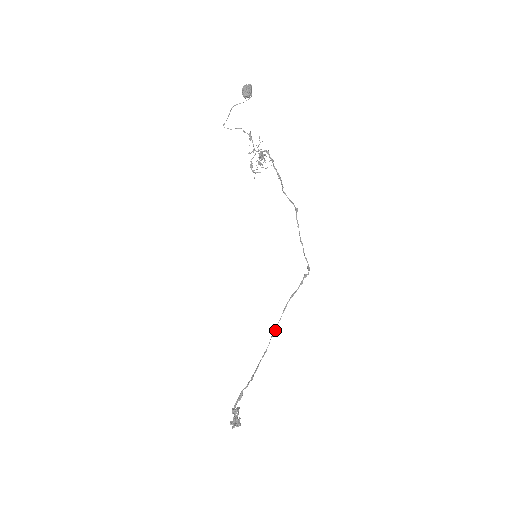
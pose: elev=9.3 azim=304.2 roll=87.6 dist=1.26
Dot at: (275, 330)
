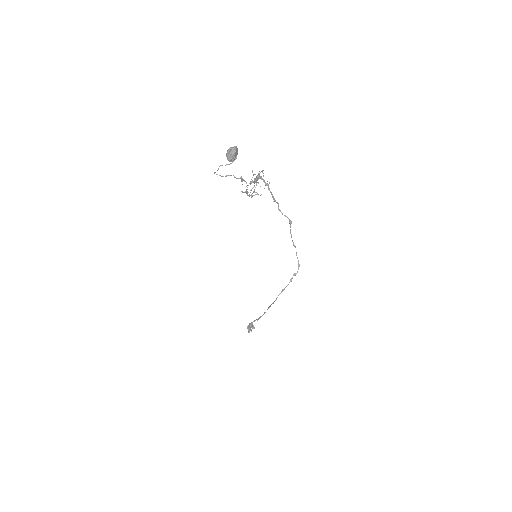
Dot at: occluded
